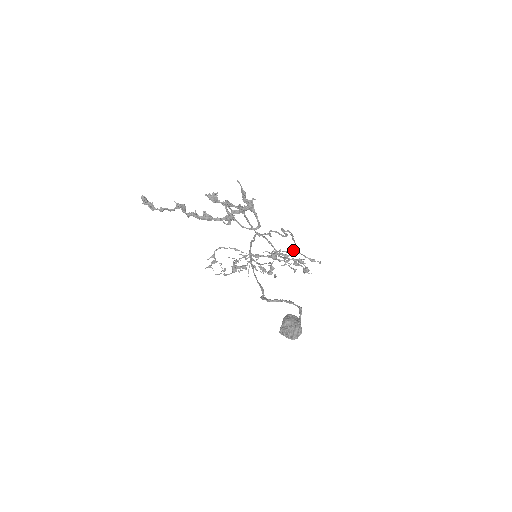
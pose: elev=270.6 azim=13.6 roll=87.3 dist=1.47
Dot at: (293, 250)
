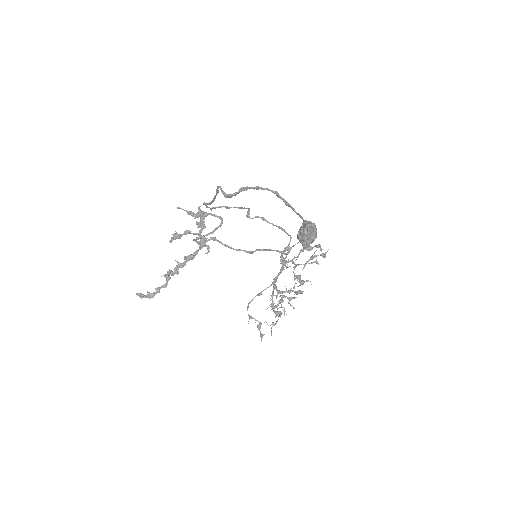
Dot at: (292, 246)
